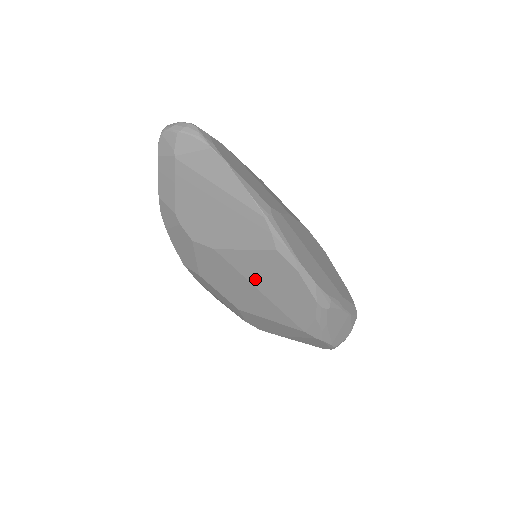
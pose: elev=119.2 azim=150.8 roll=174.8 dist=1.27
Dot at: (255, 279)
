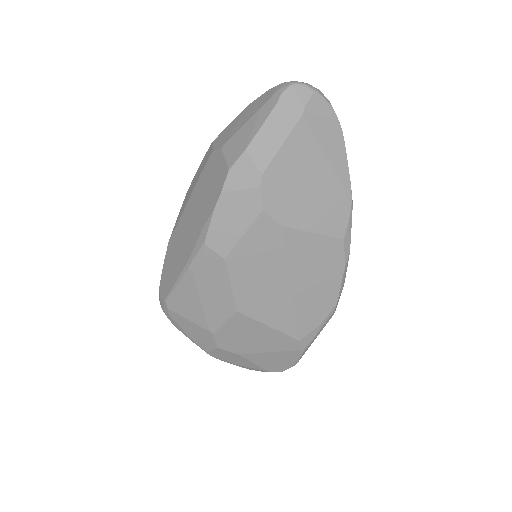
Dot at: (297, 270)
